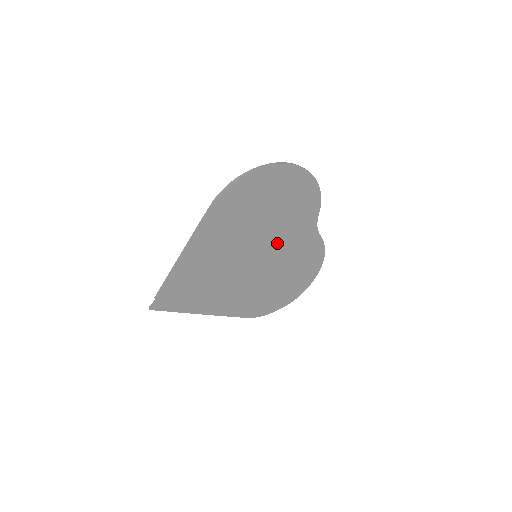
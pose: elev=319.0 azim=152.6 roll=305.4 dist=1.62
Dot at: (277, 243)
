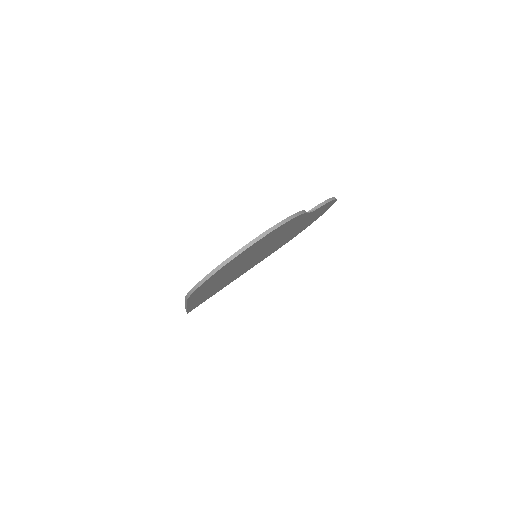
Dot at: (272, 243)
